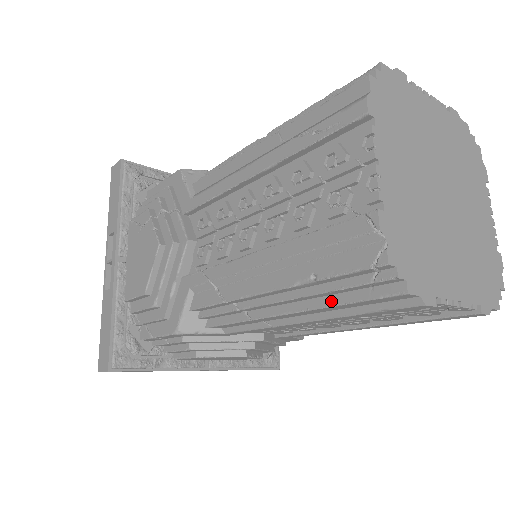
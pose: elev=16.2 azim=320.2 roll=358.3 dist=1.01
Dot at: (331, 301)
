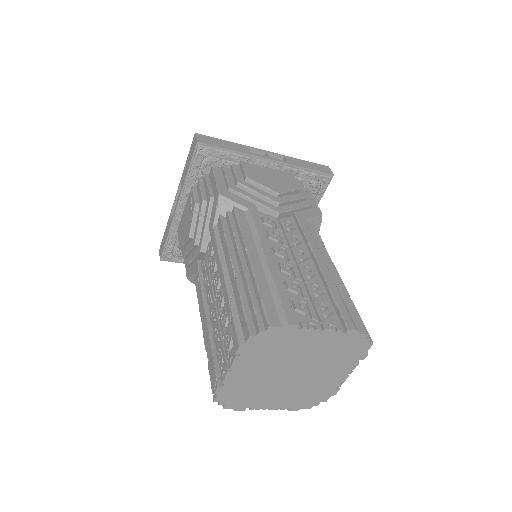
Dot at: occluded
